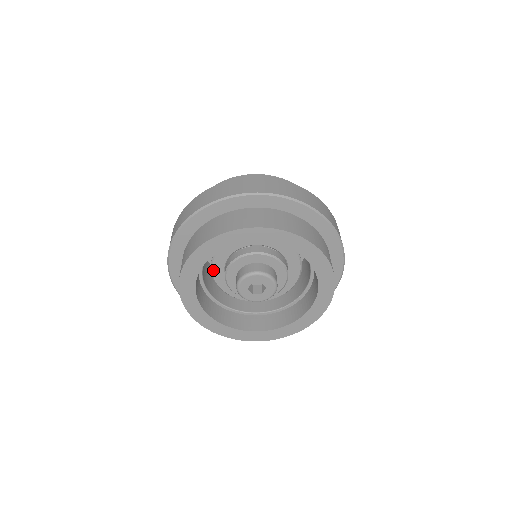
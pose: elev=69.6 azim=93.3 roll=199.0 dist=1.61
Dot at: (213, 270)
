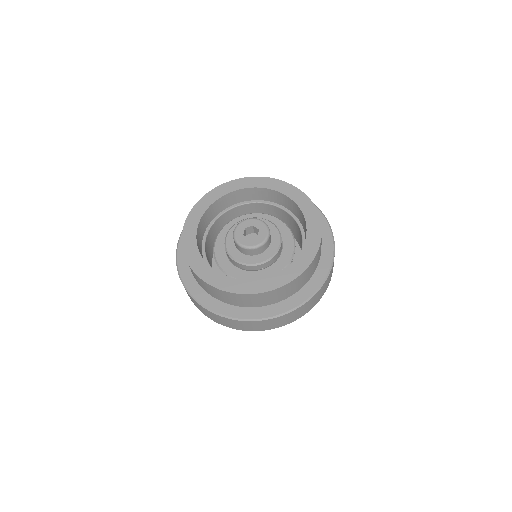
Dot at: (216, 256)
